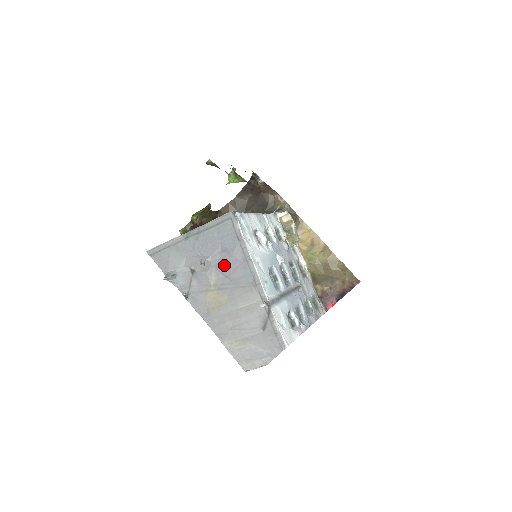
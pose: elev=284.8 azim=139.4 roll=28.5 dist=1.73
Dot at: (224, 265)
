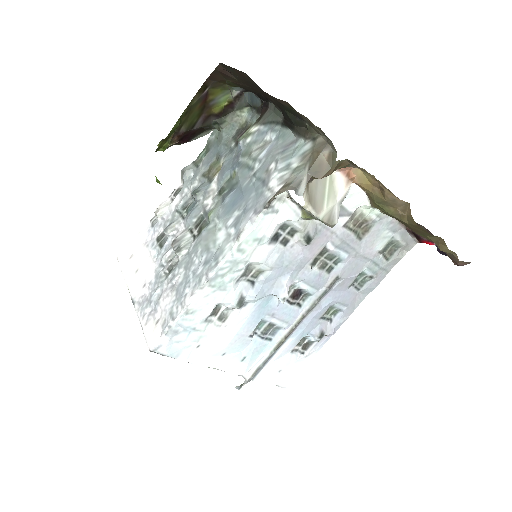
Dot at: occluded
